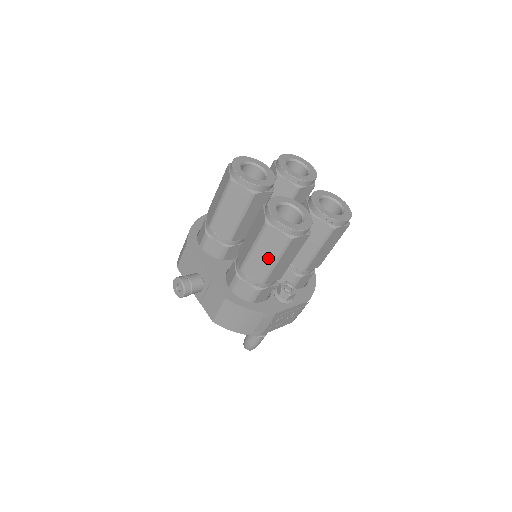
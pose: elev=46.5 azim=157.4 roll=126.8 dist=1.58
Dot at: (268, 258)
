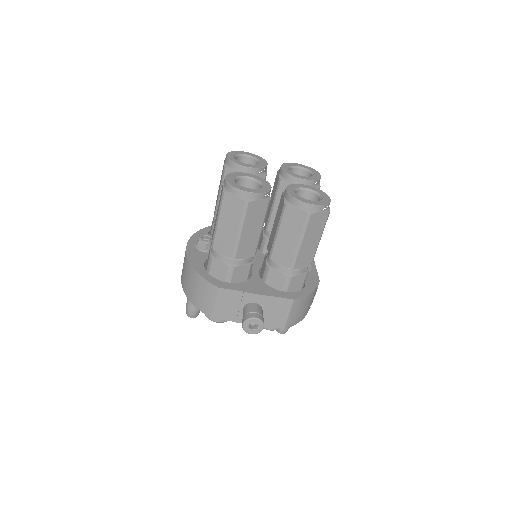
Dot at: (314, 241)
